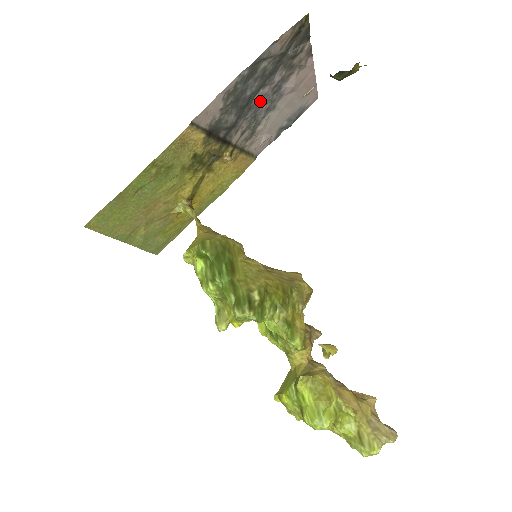
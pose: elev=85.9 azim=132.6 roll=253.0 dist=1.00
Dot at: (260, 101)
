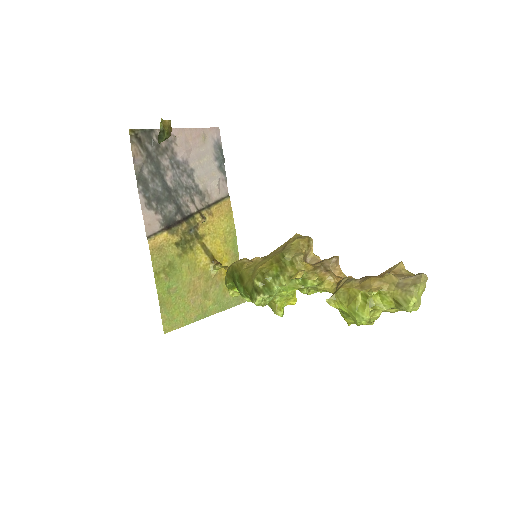
Dot at: (176, 181)
